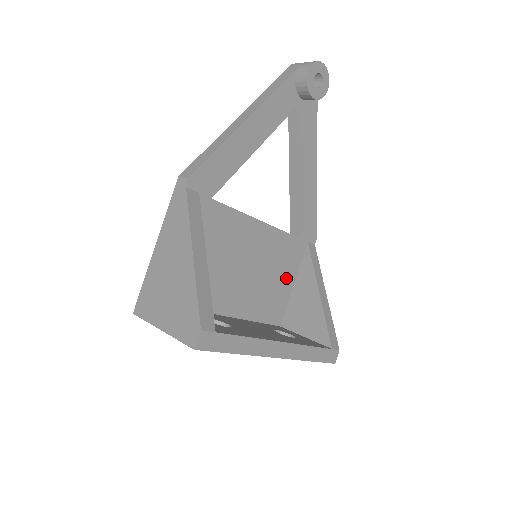
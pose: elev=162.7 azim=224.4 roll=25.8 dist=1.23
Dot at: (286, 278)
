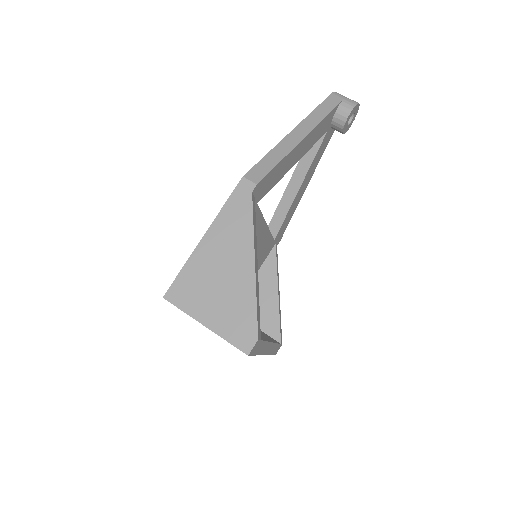
Dot at: occluded
